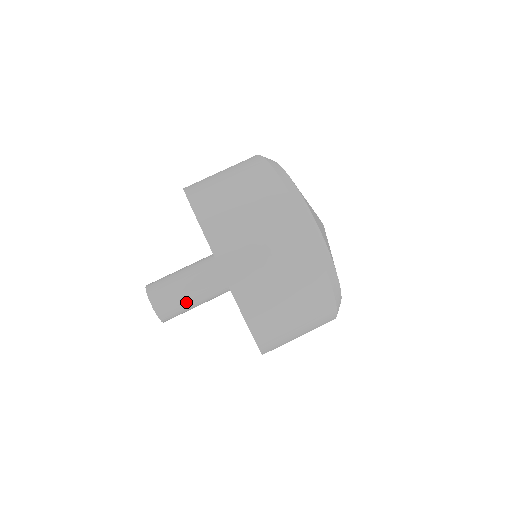
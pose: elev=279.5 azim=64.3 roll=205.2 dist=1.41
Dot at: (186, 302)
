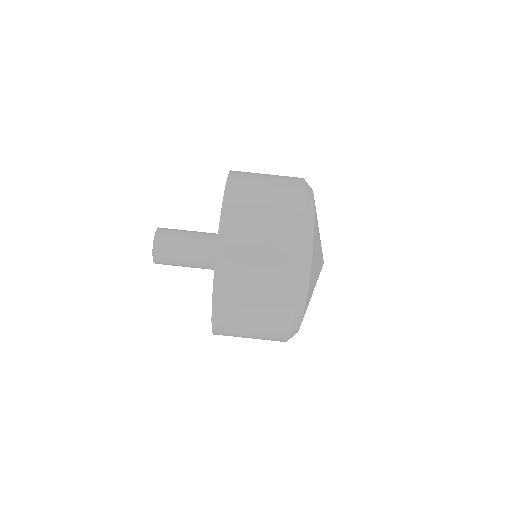
Dot at: (180, 261)
